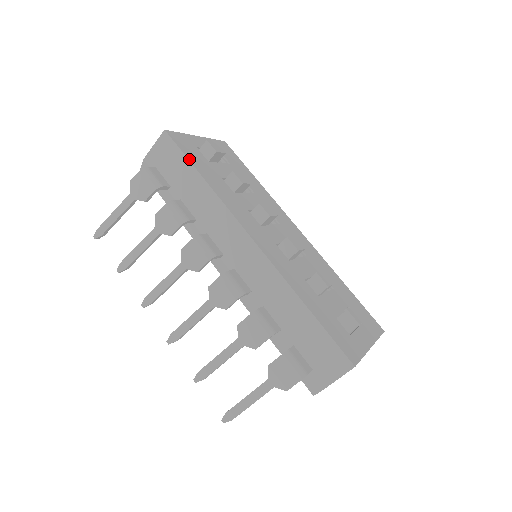
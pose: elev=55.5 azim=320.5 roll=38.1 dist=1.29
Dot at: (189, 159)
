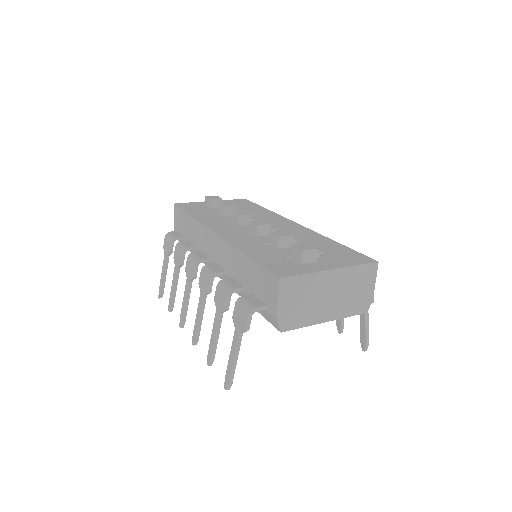
Dot at: (184, 210)
